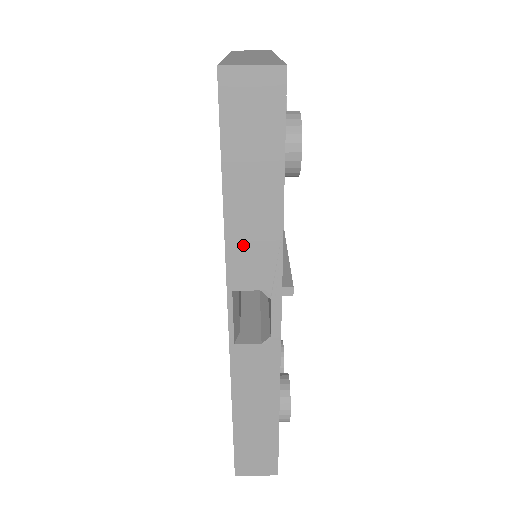
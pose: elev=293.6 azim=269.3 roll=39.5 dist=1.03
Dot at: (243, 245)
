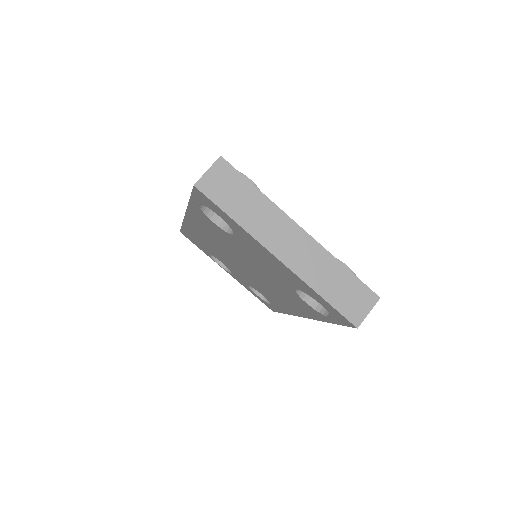
Dot at: occluded
